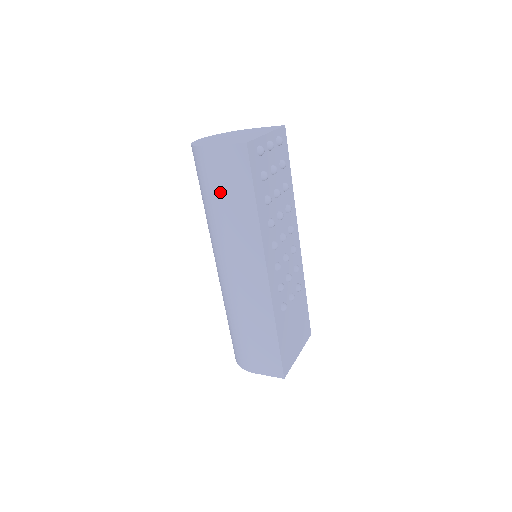
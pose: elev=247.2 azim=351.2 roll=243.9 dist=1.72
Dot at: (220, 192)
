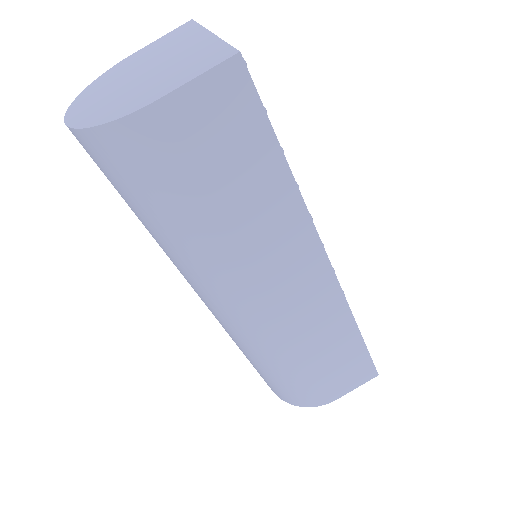
Dot at: (210, 185)
